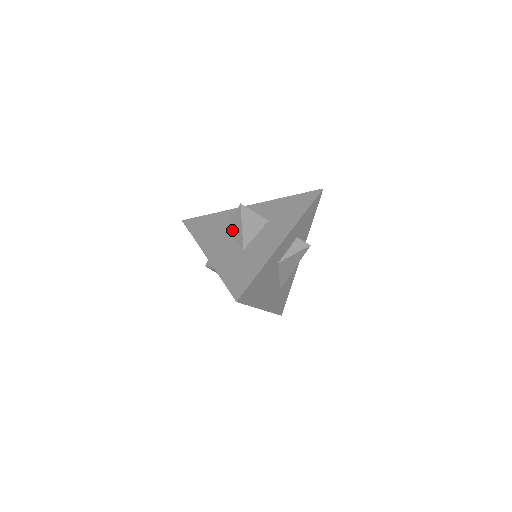
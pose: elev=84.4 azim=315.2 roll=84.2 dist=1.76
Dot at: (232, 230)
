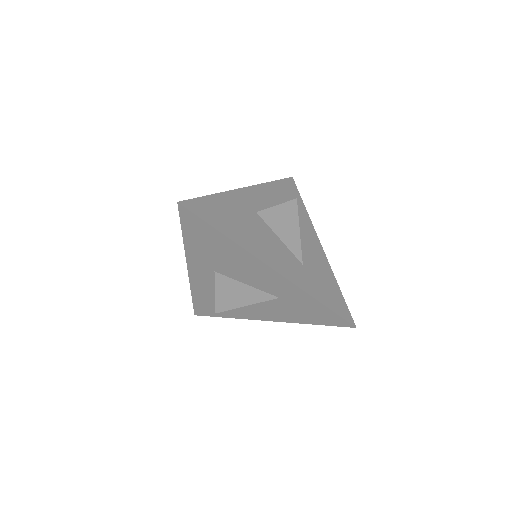
Dot at: occluded
